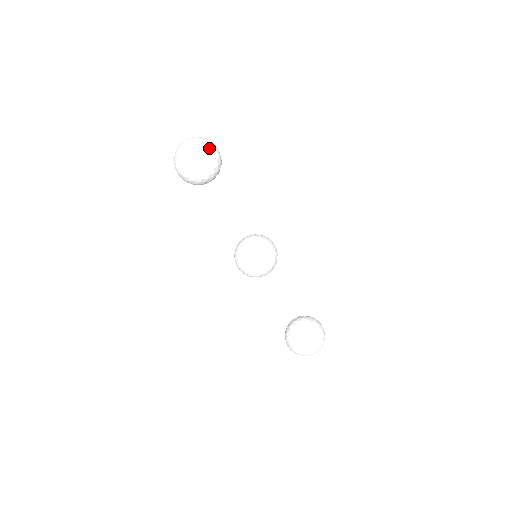
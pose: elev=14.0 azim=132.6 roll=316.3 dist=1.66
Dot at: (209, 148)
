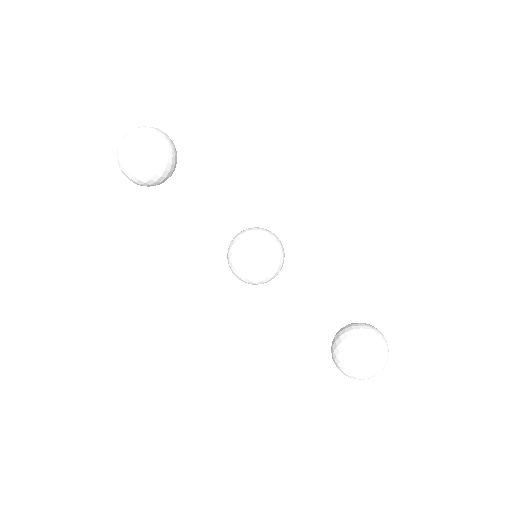
Dot at: (127, 154)
